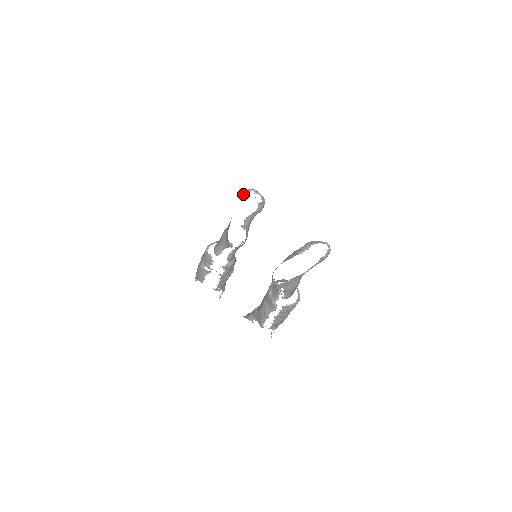
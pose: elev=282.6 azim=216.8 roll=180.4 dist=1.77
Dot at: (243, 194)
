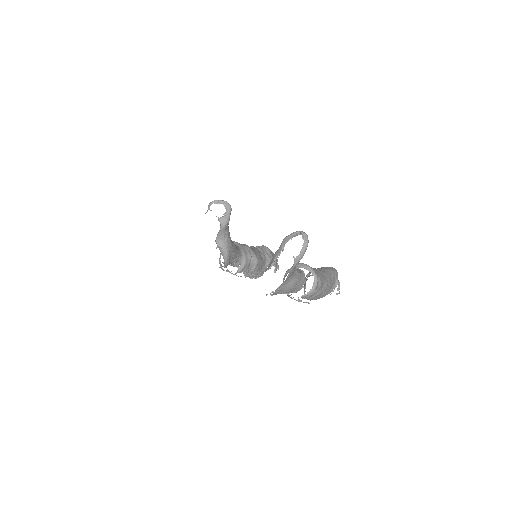
Dot at: (205, 213)
